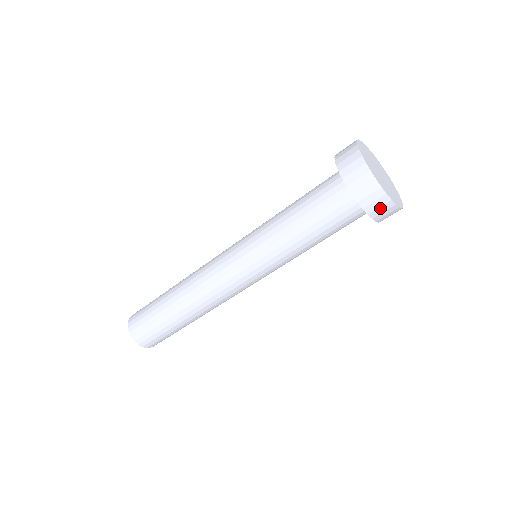
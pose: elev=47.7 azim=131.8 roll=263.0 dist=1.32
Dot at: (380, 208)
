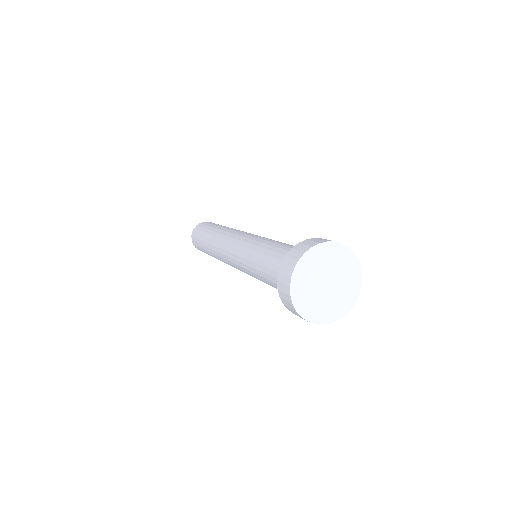
Dot at: occluded
